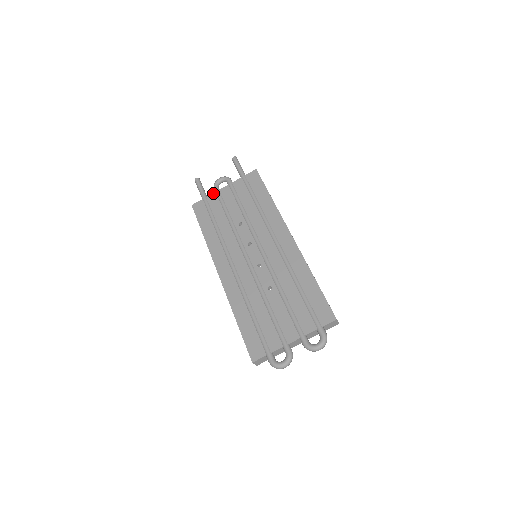
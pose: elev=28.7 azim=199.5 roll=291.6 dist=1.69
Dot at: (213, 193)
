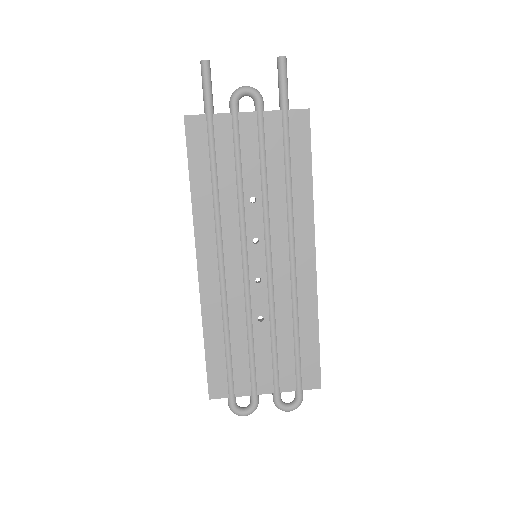
Dot at: (227, 113)
